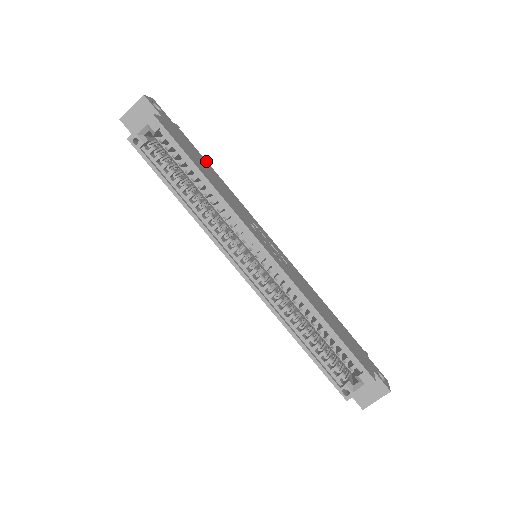
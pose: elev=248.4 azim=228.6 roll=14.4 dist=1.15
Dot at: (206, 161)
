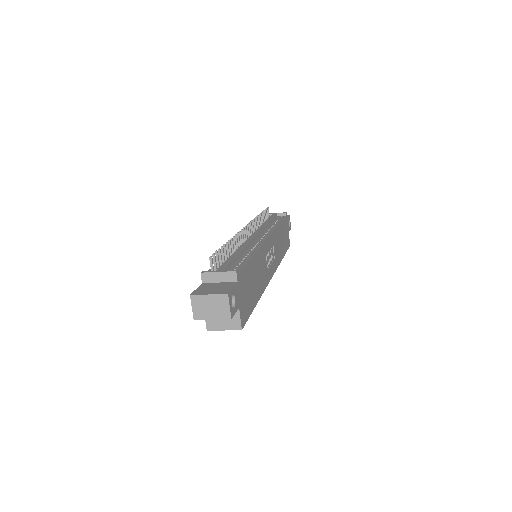
Dot at: (249, 263)
